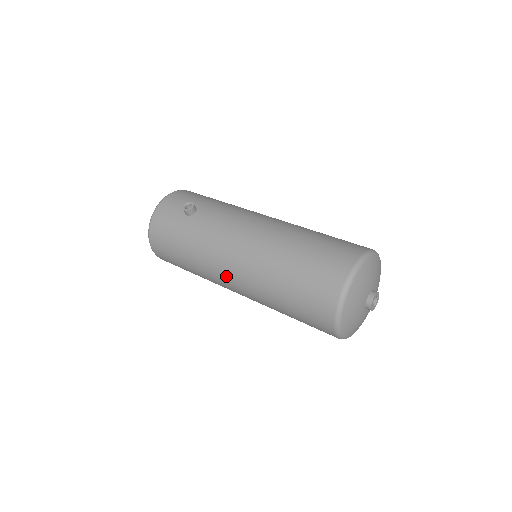
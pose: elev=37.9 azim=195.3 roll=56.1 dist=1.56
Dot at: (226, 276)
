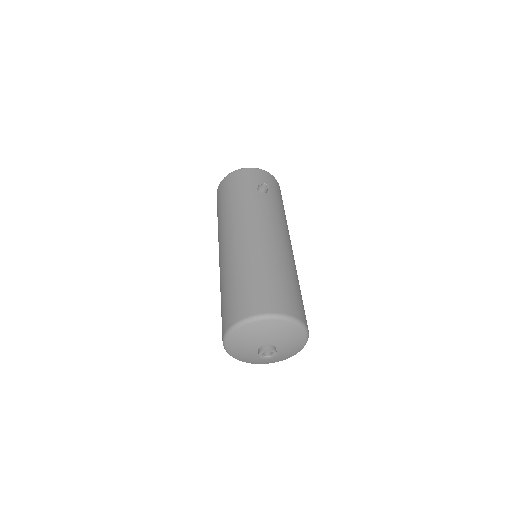
Dot at: (226, 238)
